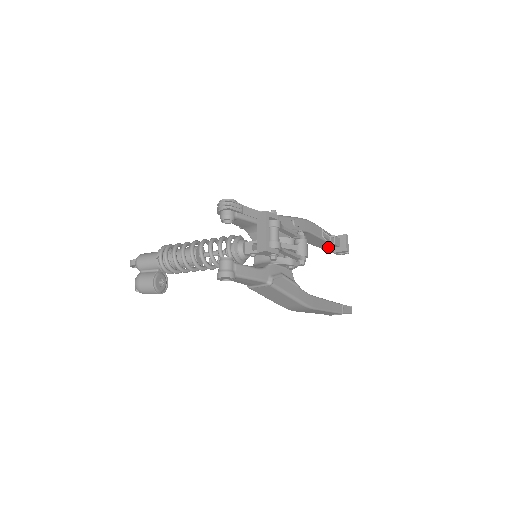
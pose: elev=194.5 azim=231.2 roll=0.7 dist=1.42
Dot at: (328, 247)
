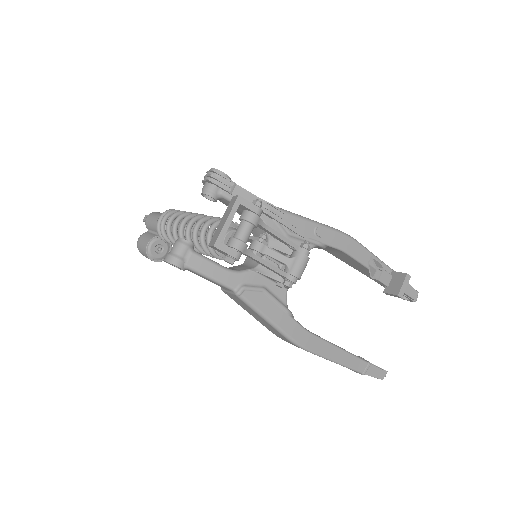
Dot at: occluded
